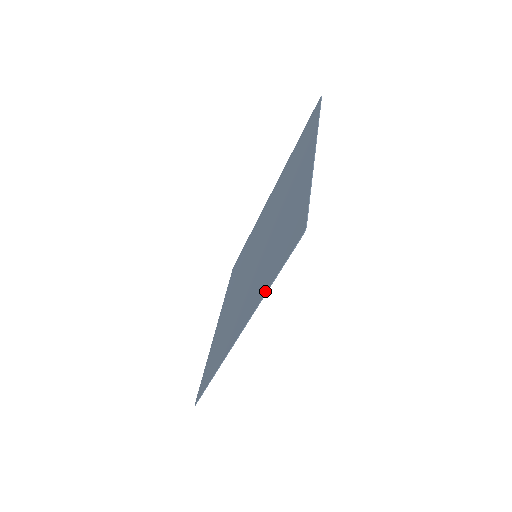
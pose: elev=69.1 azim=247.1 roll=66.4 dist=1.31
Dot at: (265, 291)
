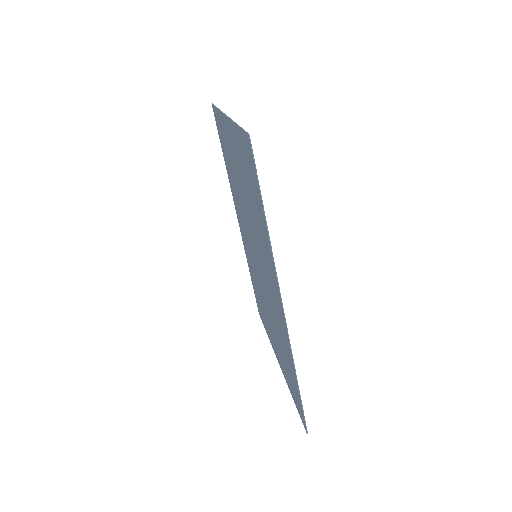
Dot at: (267, 233)
